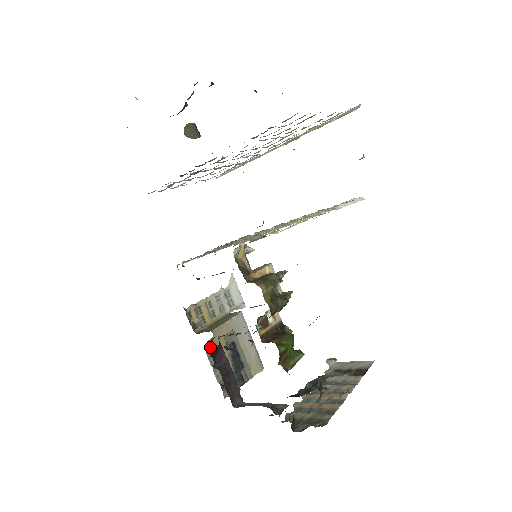
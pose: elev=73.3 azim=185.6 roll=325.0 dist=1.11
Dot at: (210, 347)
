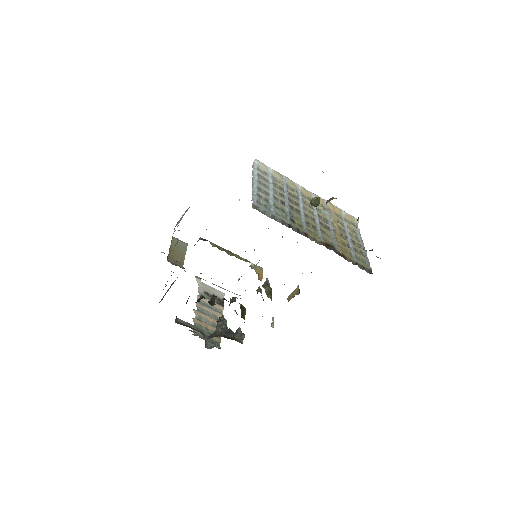
Dot at: occluded
